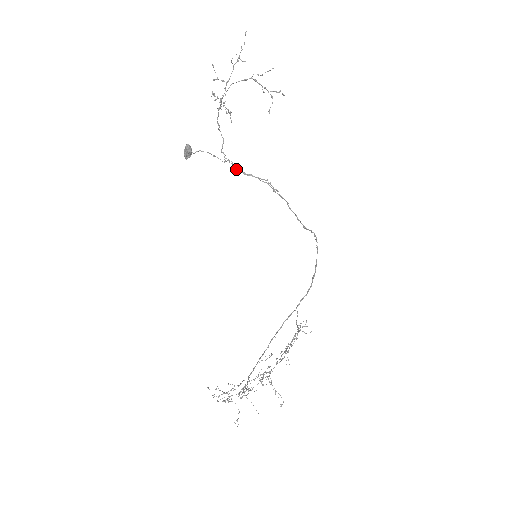
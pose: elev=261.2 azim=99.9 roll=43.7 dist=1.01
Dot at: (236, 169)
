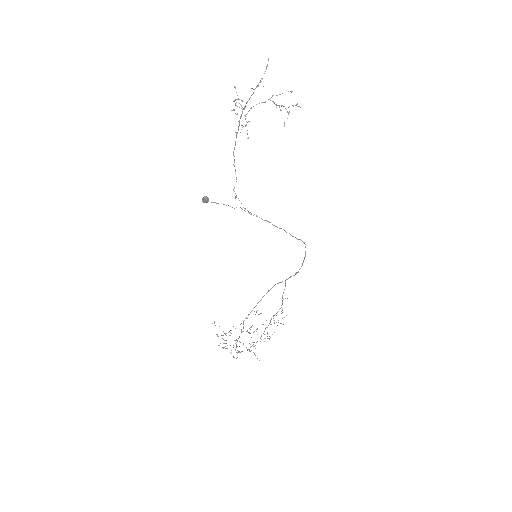
Dot at: (244, 208)
